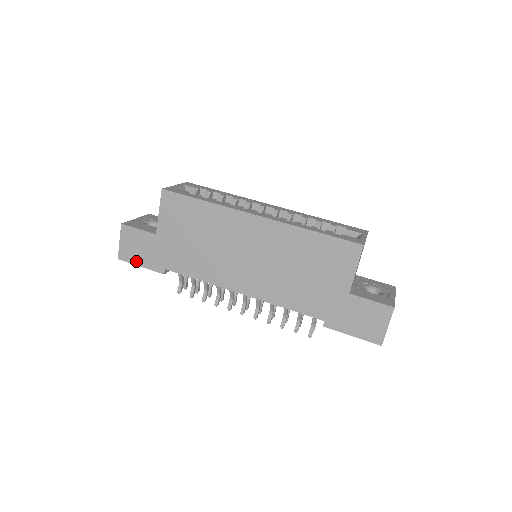
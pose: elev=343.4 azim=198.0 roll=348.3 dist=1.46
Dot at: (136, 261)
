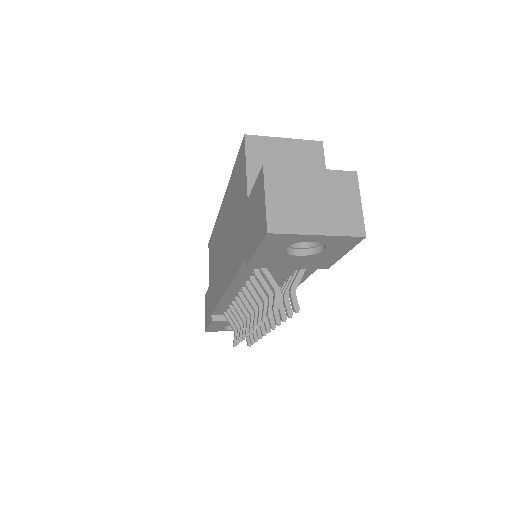
Dot at: (207, 324)
